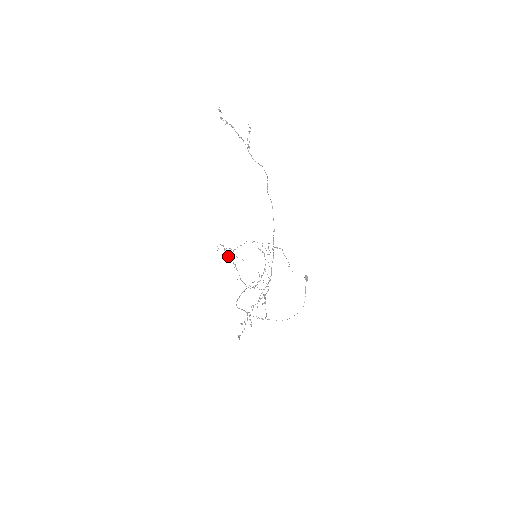
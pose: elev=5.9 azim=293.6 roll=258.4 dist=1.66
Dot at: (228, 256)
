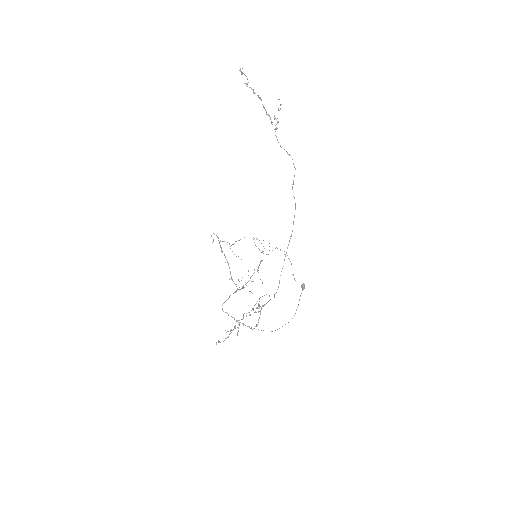
Dot at: (221, 250)
